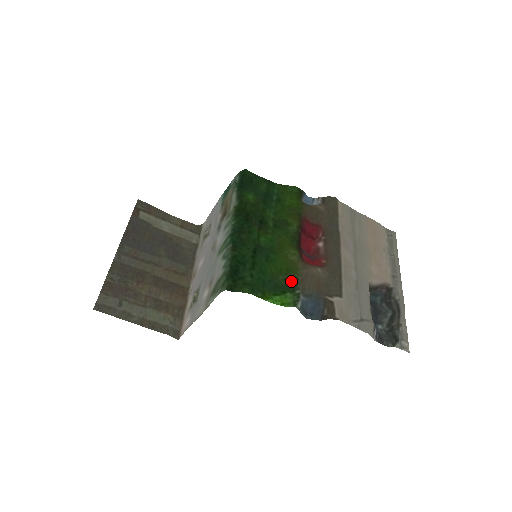
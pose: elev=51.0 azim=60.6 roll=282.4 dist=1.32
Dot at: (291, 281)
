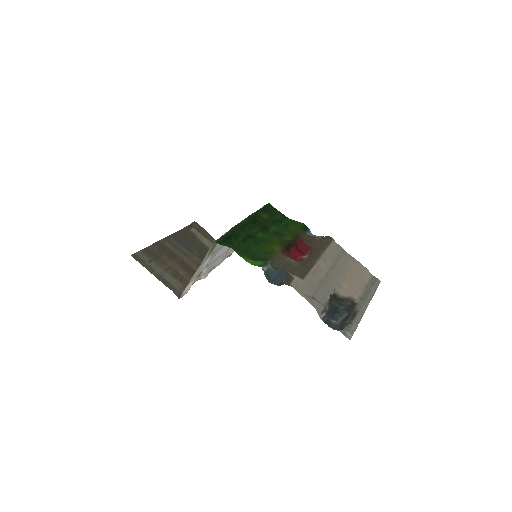
Dot at: (267, 257)
